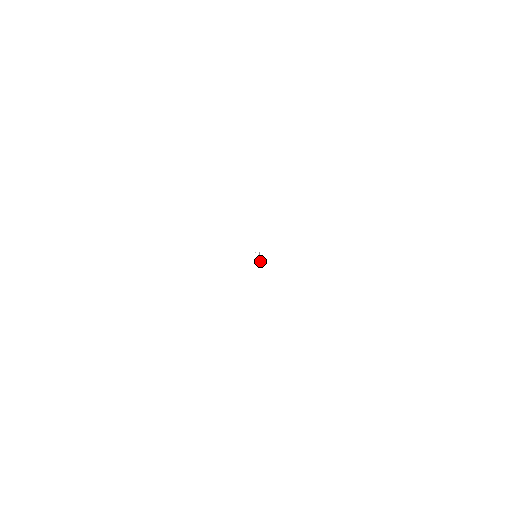
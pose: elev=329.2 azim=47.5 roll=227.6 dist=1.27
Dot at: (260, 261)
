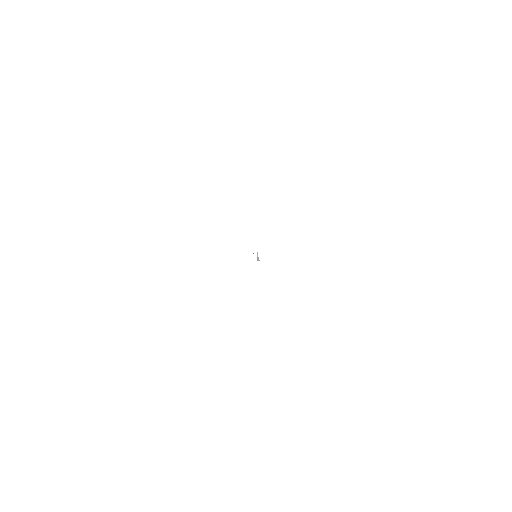
Dot at: (259, 260)
